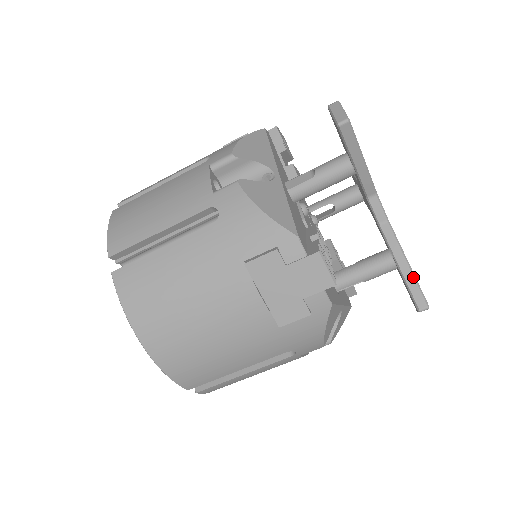
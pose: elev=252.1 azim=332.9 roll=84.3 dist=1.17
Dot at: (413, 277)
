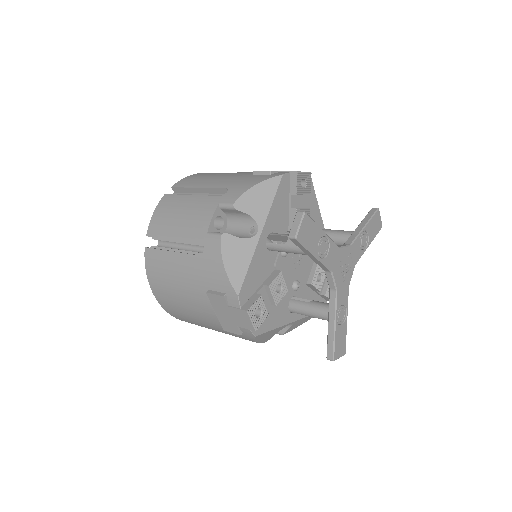
Dot at: (333, 337)
